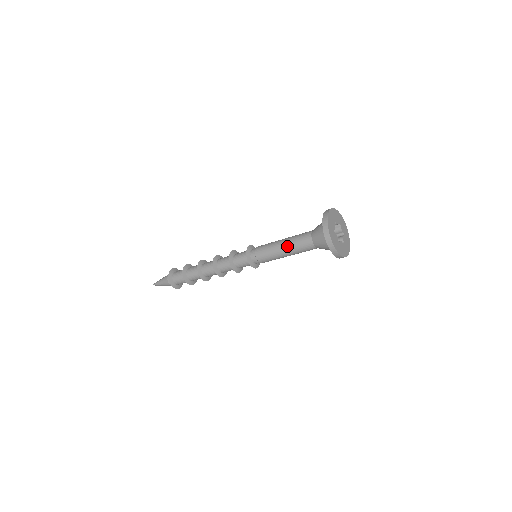
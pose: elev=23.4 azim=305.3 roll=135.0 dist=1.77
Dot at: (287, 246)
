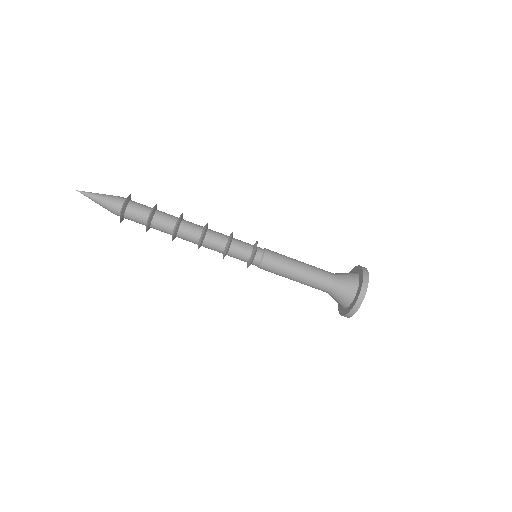
Dot at: occluded
